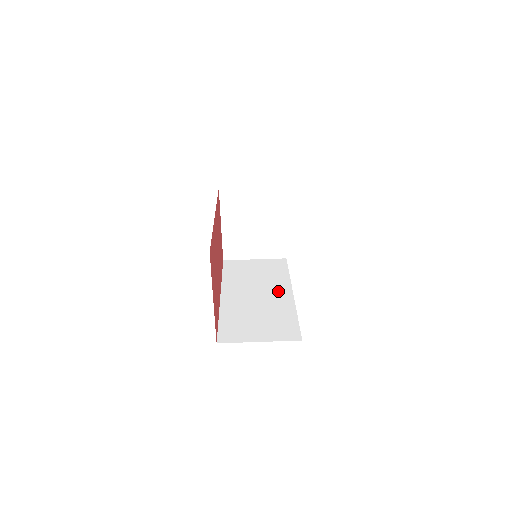
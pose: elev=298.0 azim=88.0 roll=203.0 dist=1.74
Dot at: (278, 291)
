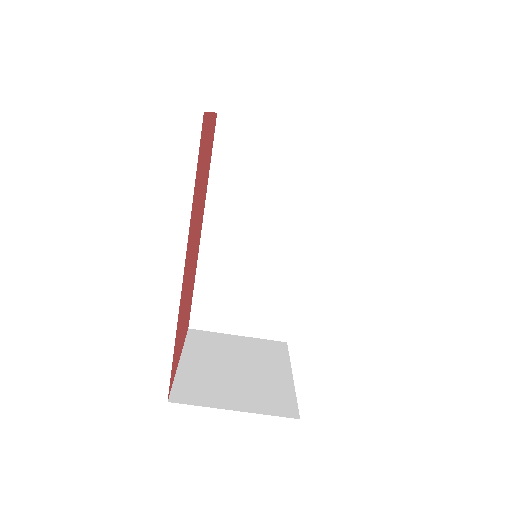
Dot at: (287, 236)
